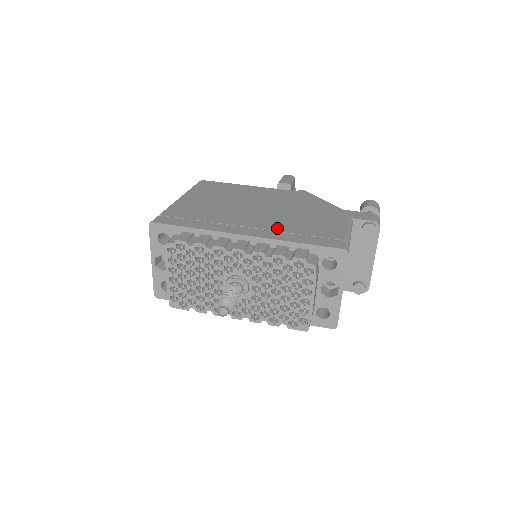
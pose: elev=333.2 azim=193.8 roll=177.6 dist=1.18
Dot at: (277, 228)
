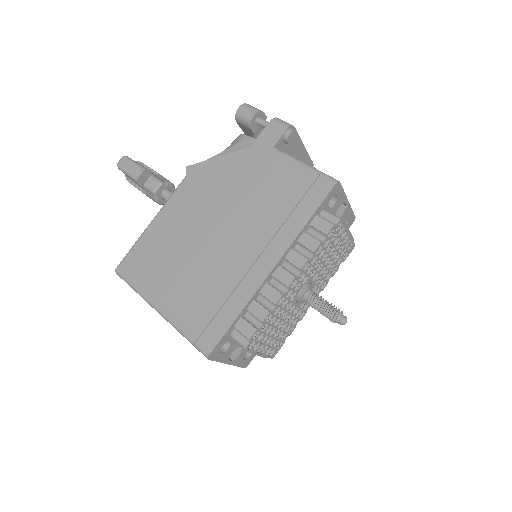
Dot at: (270, 230)
